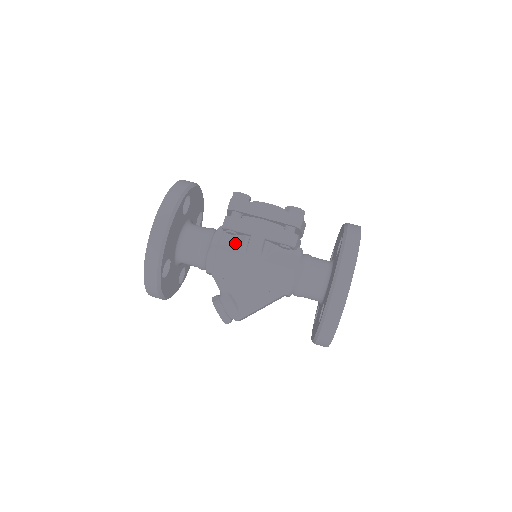
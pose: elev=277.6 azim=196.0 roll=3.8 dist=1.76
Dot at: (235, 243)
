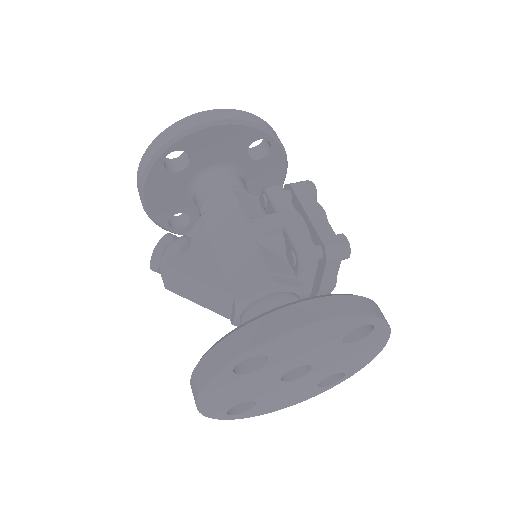
Dot at: (255, 212)
